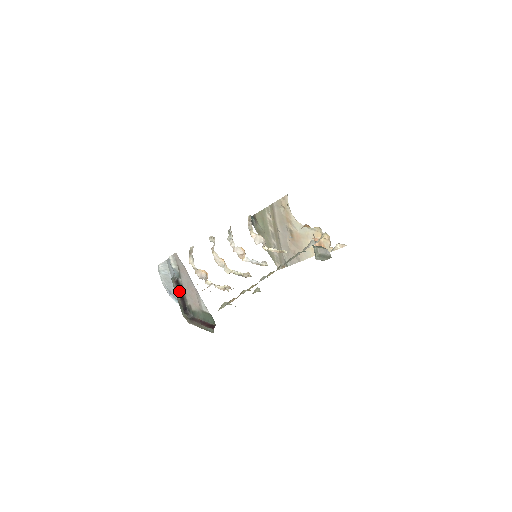
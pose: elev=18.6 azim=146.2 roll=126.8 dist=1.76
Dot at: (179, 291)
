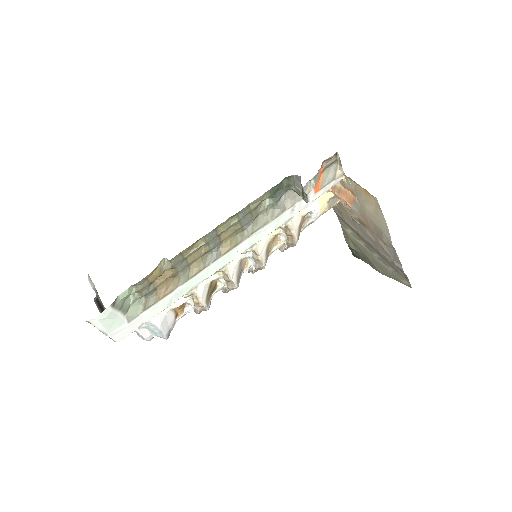
Dot at: (102, 310)
